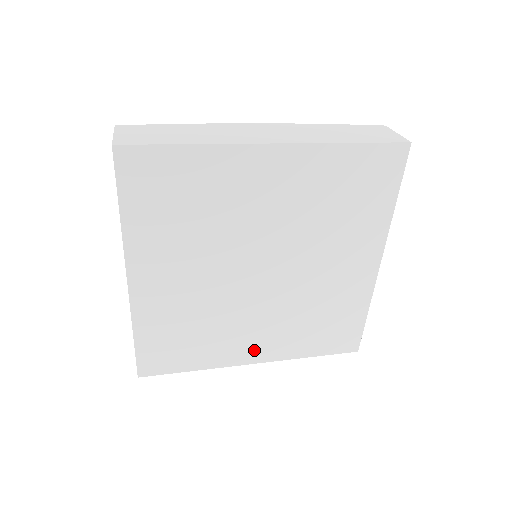
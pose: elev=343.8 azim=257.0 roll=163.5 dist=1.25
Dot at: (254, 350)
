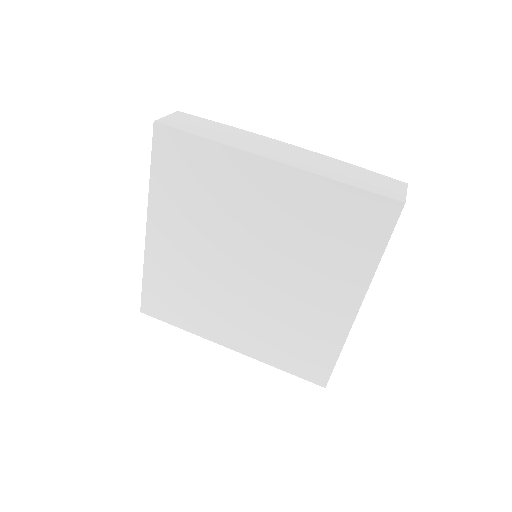
Dot at: (231, 336)
